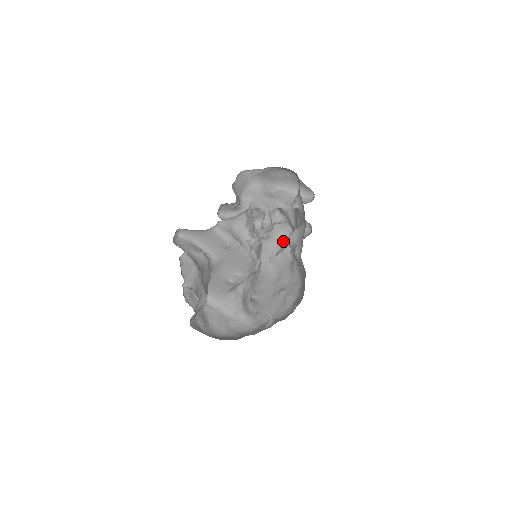
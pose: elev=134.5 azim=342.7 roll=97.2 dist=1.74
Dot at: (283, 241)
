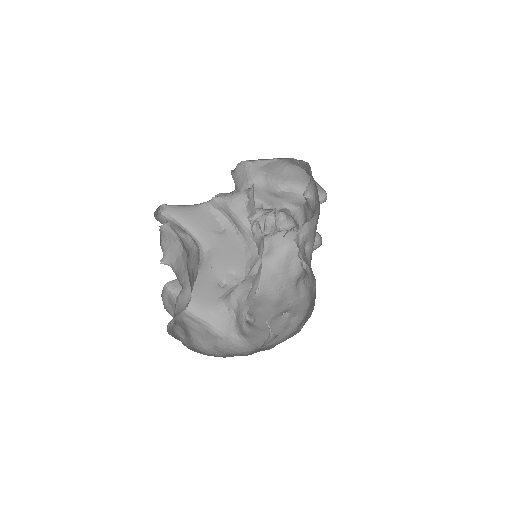
Dot at: (287, 258)
